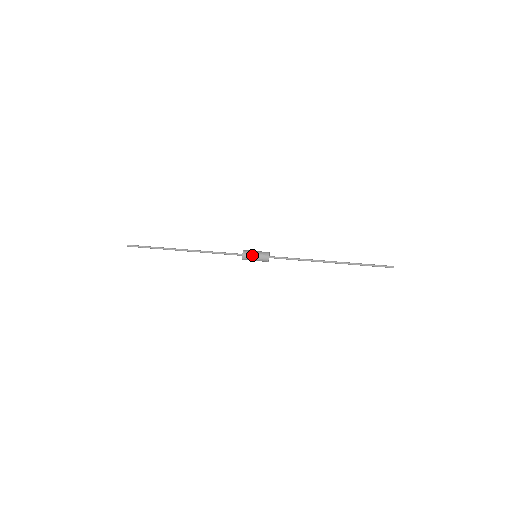
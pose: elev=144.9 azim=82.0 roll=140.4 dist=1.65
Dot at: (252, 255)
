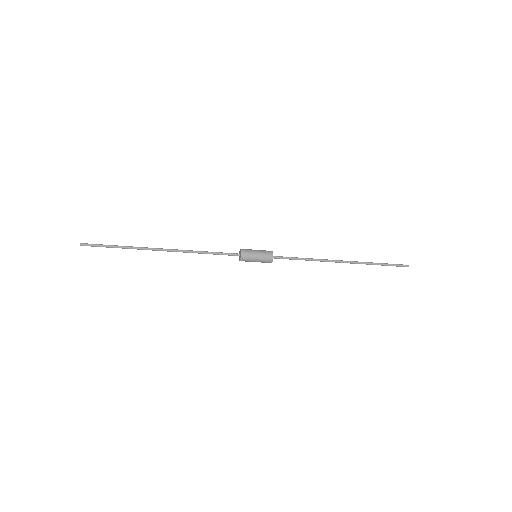
Dot at: (253, 252)
